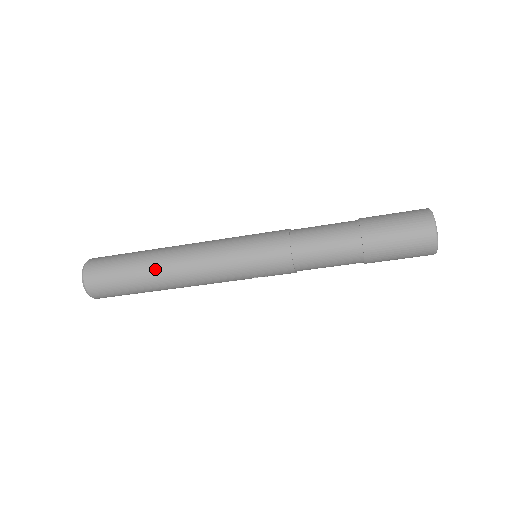
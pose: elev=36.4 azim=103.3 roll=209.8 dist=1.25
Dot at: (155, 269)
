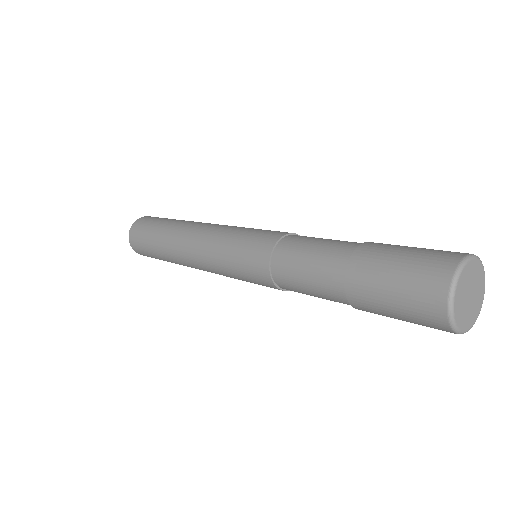
Dot at: (168, 250)
